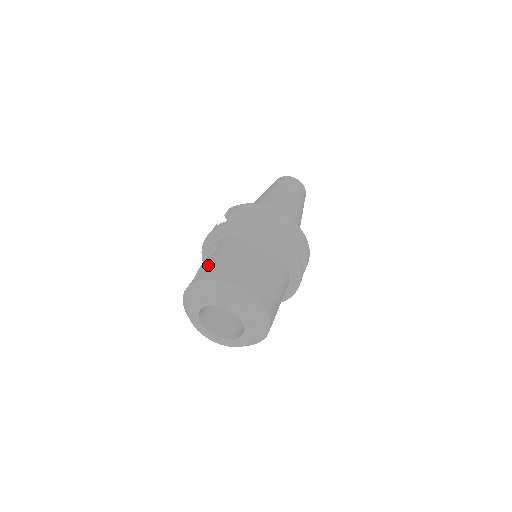
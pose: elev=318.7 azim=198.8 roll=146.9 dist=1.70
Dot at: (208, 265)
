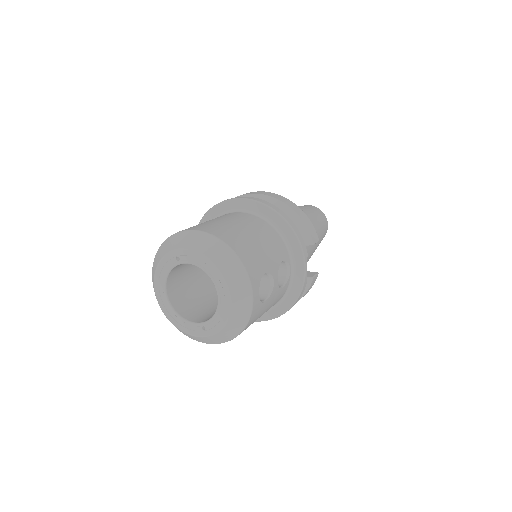
Dot at: occluded
